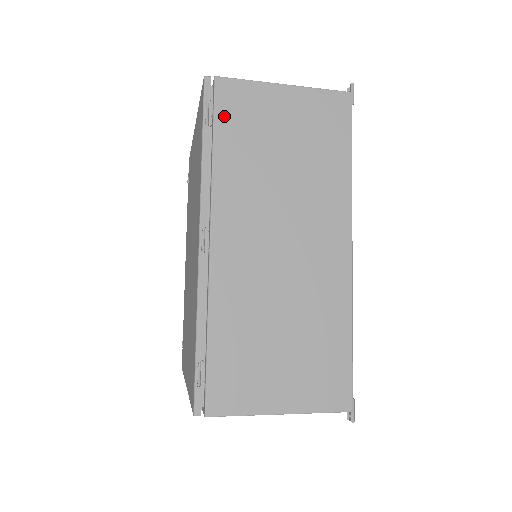
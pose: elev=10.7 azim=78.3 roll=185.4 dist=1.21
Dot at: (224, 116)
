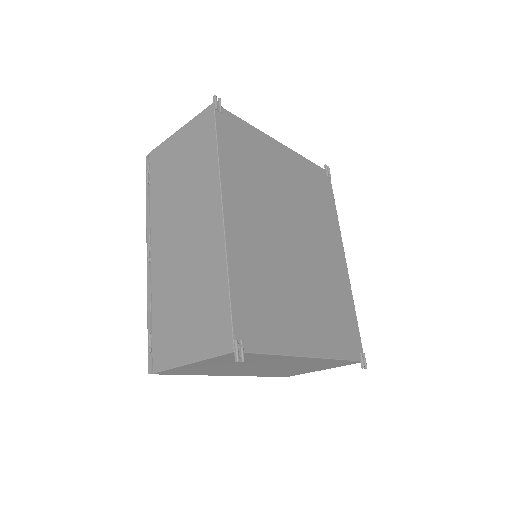
Dot at: (154, 172)
